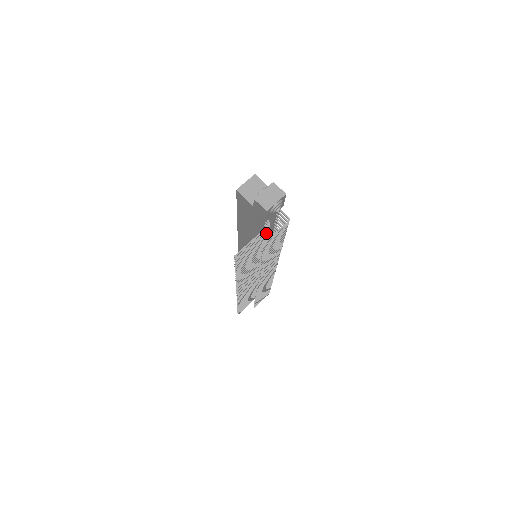
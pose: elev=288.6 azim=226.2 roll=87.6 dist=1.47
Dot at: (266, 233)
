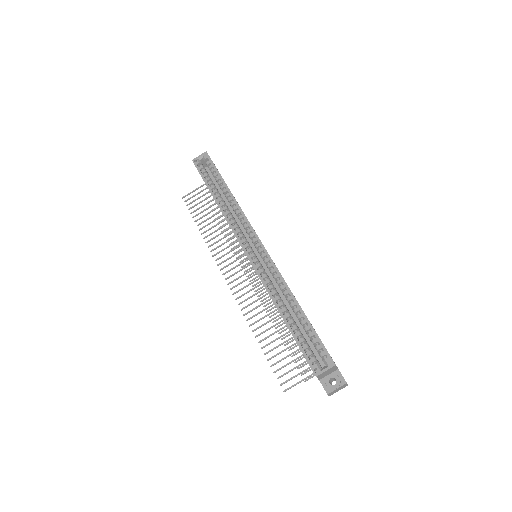
Dot at: occluded
